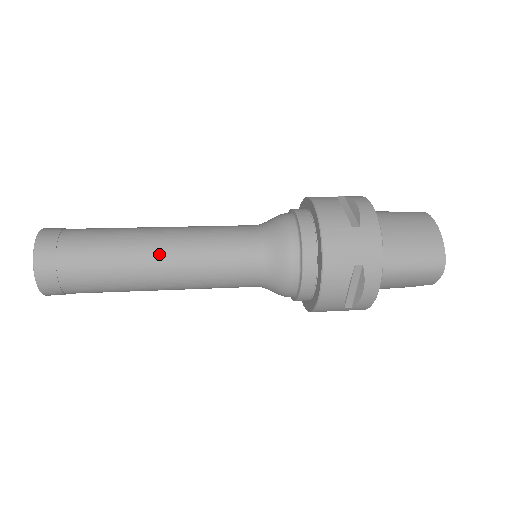
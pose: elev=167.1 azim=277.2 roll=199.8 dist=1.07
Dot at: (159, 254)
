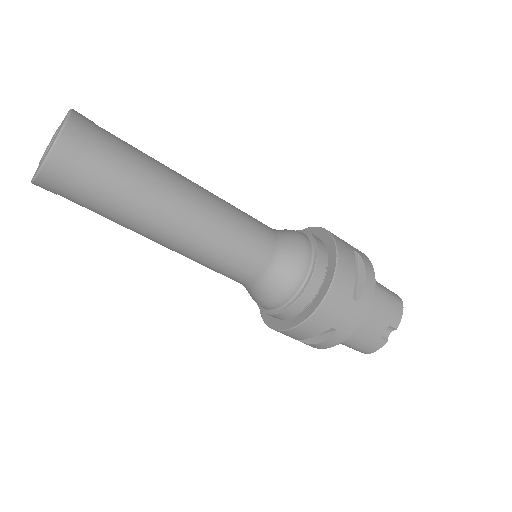
Dot at: (193, 182)
